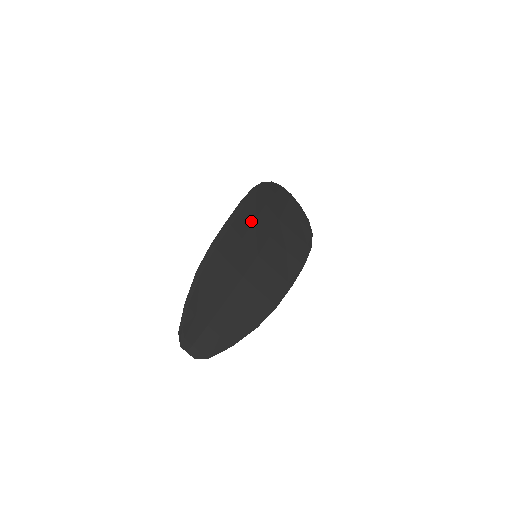
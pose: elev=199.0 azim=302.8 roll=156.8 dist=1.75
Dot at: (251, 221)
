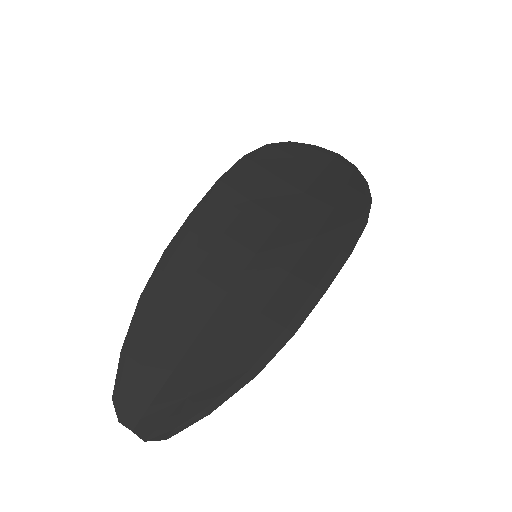
Dot at: (241, 204)
